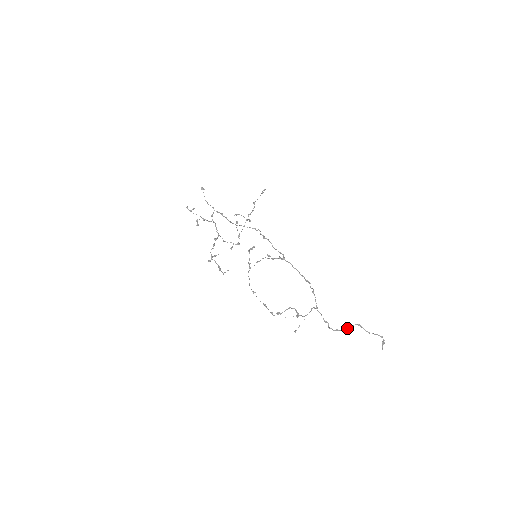
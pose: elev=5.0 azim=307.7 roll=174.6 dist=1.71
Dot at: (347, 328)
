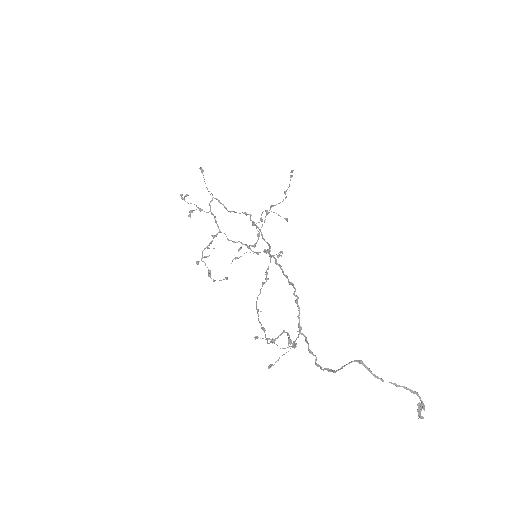
Dot at: occluded
